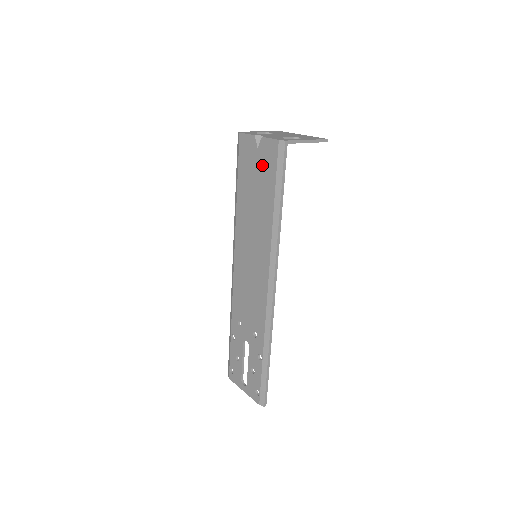
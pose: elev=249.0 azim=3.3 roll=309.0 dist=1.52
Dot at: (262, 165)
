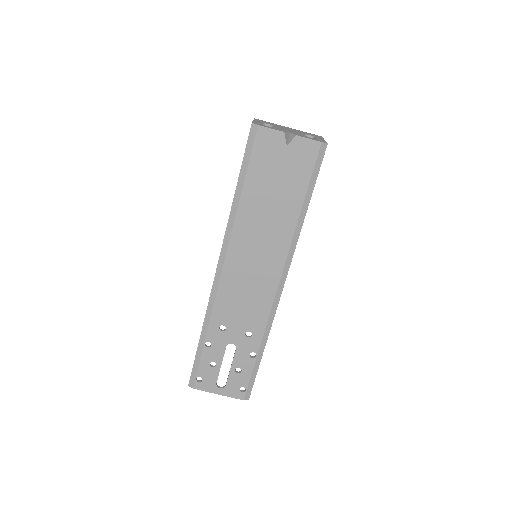
Dot at: (291, 165)
